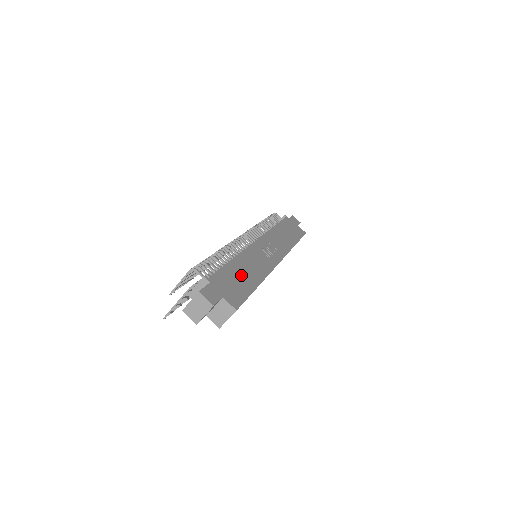
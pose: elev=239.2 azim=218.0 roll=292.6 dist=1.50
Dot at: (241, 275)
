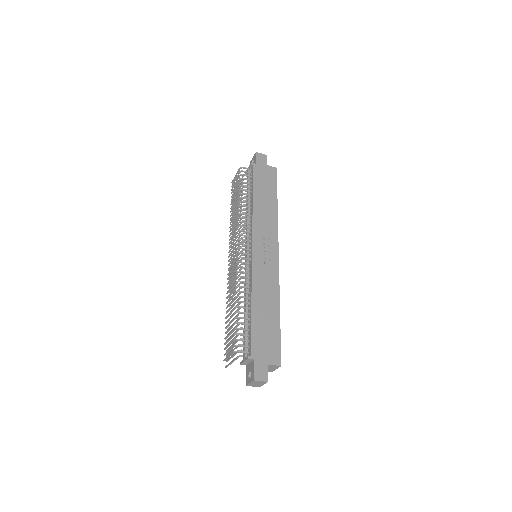
Dot at: (265, 319)
